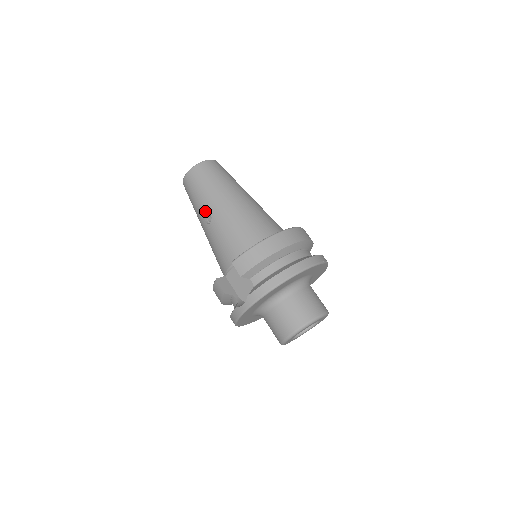
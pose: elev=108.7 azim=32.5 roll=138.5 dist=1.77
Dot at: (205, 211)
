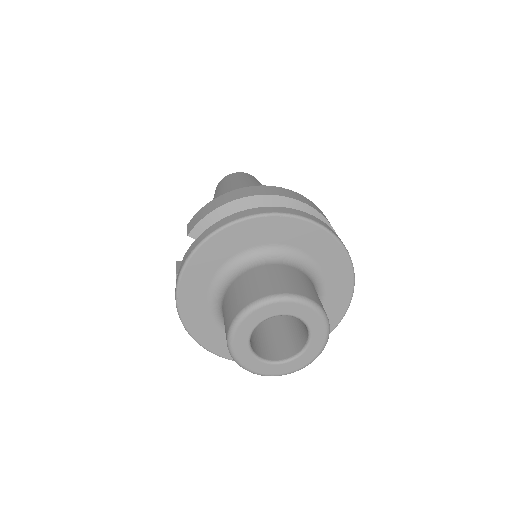
Dot at: occluded
